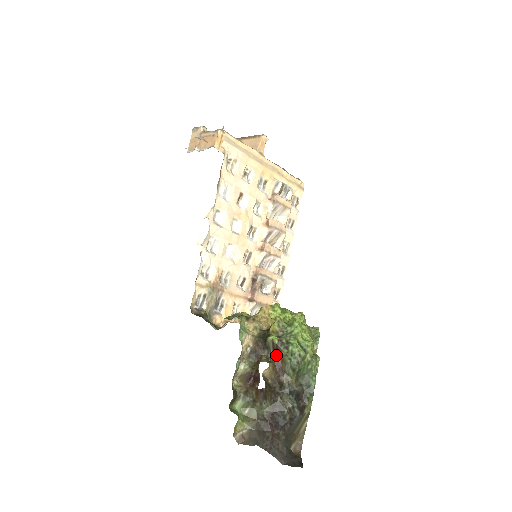
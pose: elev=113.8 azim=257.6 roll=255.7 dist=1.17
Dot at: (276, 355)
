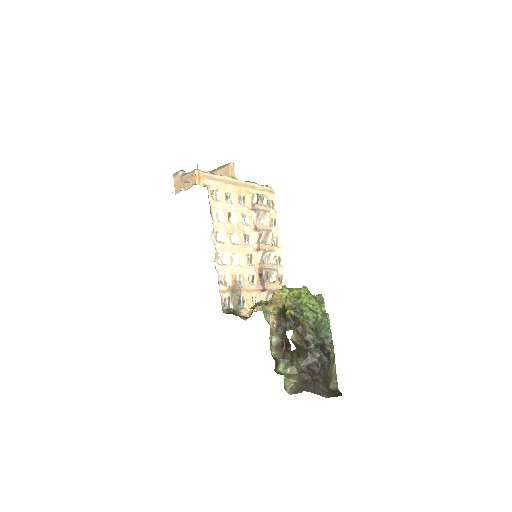
Dot at: (296, 323)
